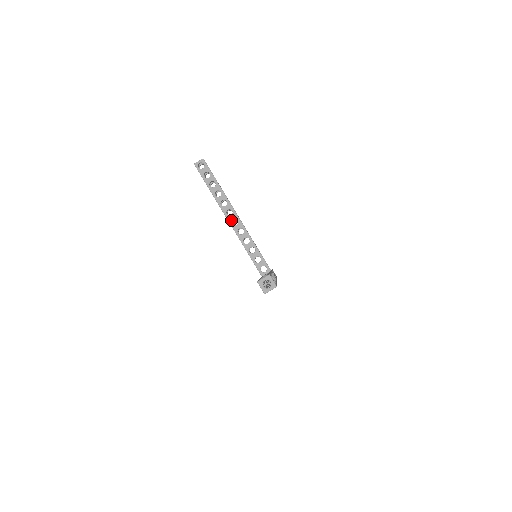
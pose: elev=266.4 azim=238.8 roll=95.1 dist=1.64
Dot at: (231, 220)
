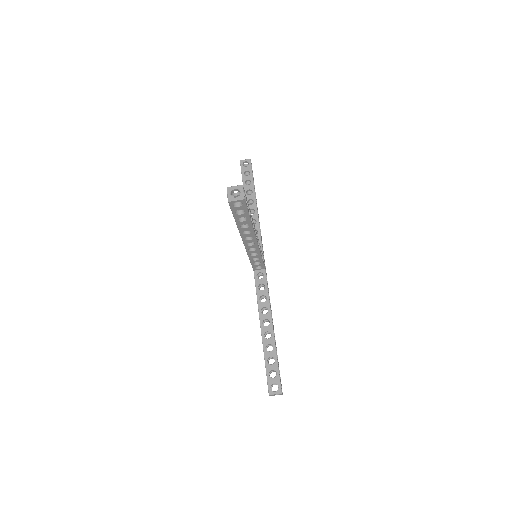
Dot at: occluded
